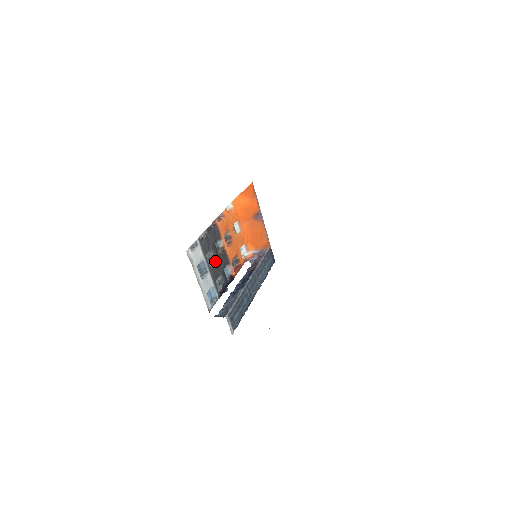
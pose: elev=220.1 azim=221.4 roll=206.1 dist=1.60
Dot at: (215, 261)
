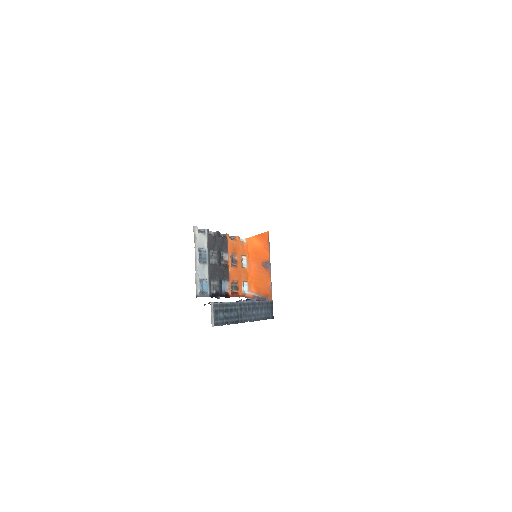
Dot at: (216, 264)
